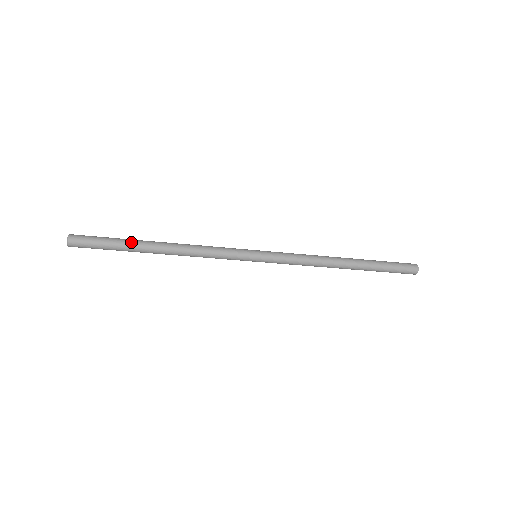
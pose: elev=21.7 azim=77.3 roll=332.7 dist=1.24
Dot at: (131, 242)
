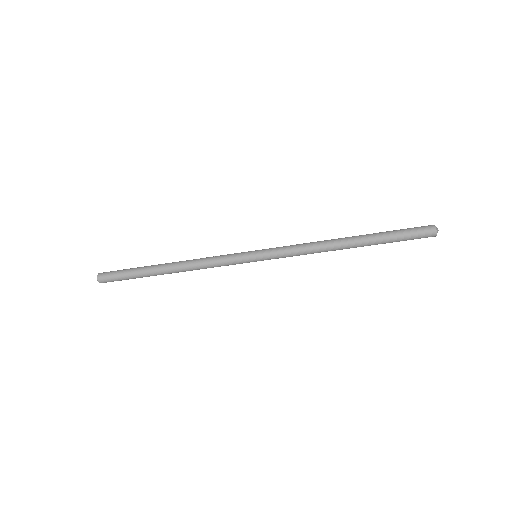
Dot at: (144, 272)
